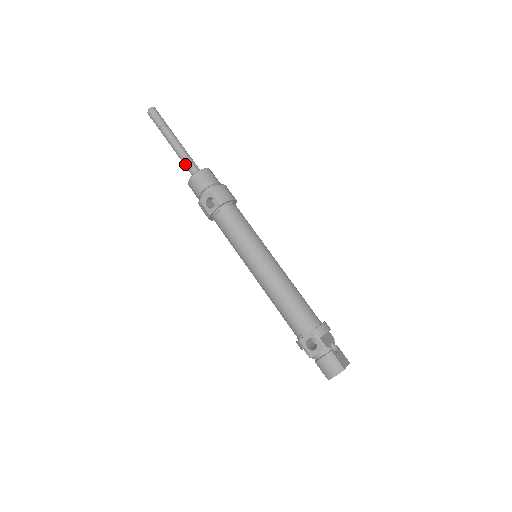
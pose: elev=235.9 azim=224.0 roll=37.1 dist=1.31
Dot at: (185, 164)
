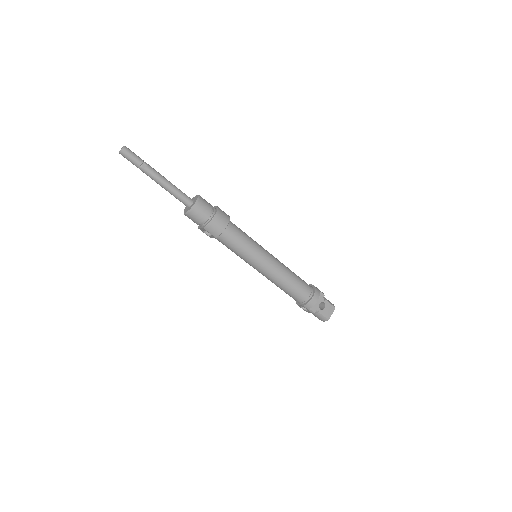
Dot at: (175, 197)
